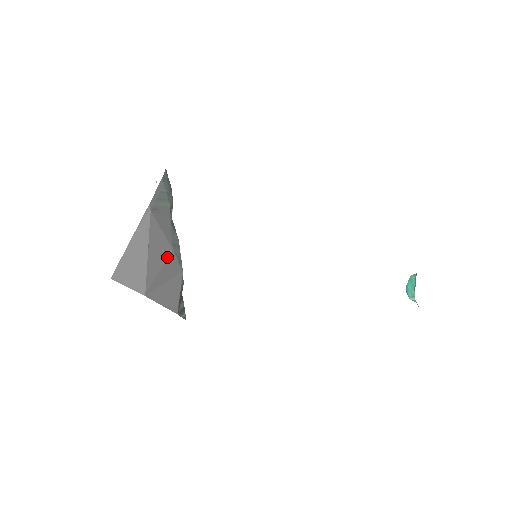
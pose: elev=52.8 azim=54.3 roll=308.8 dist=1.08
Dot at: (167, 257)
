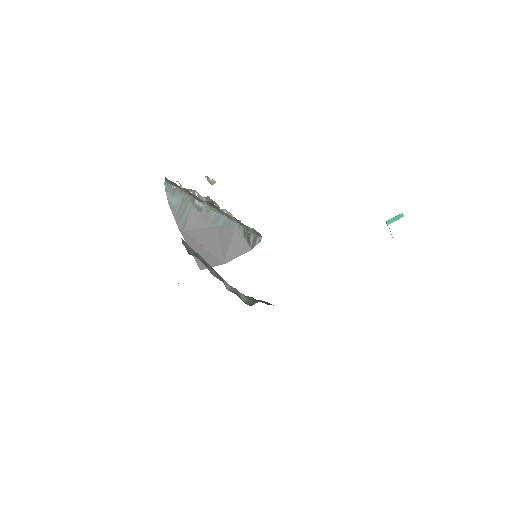
Dot at: (218, 234)
